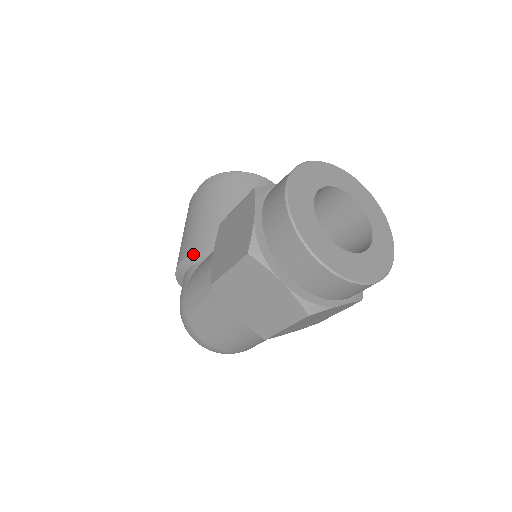
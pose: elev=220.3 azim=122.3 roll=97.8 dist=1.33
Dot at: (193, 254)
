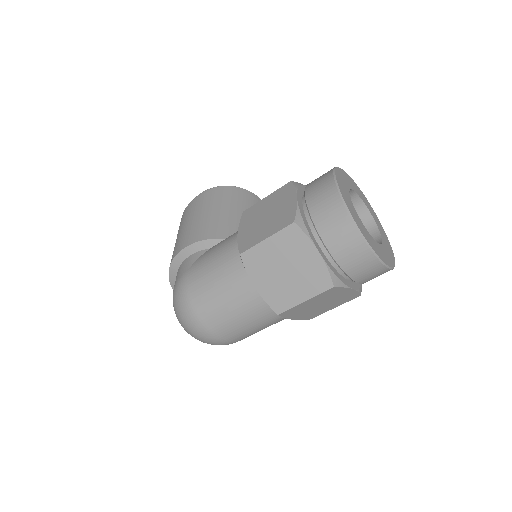
Dot at: (203, 240)
